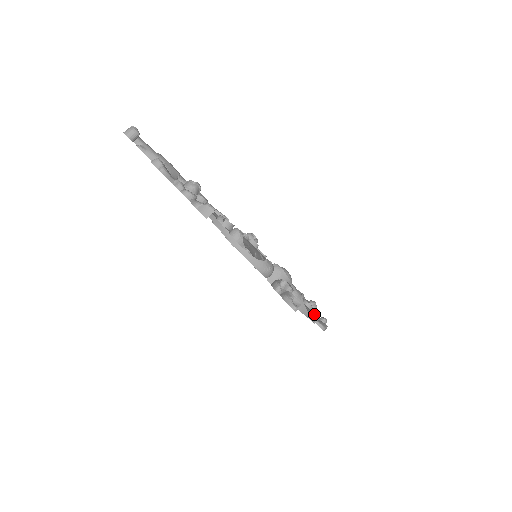
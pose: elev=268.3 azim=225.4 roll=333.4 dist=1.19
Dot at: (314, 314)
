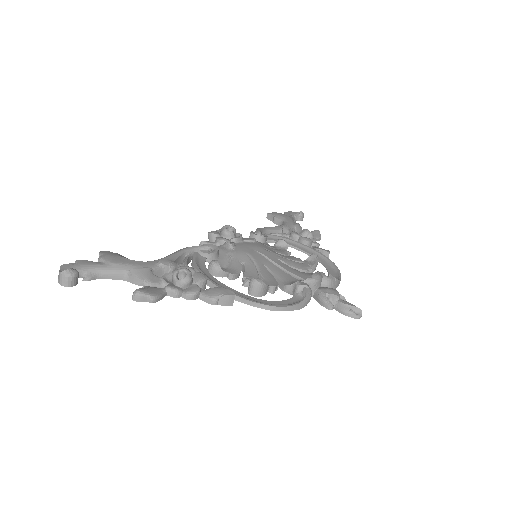
Dot at: (326, 254)
